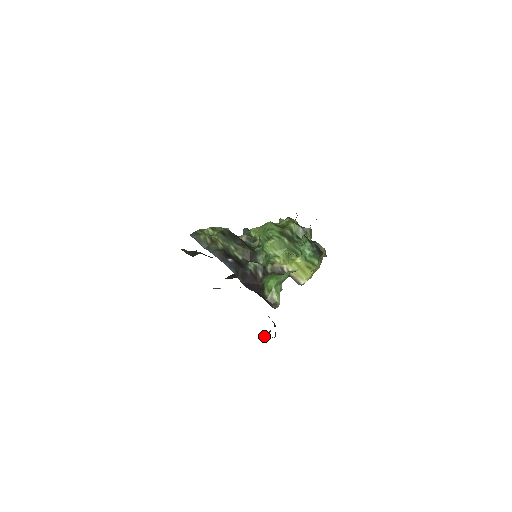
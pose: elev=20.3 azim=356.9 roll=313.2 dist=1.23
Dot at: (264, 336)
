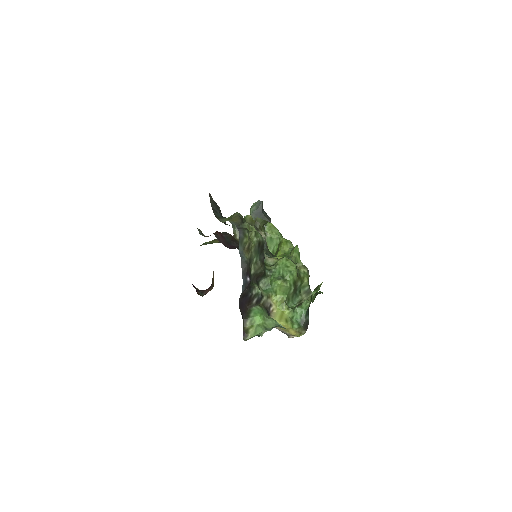
Dot at: (199, 292)
